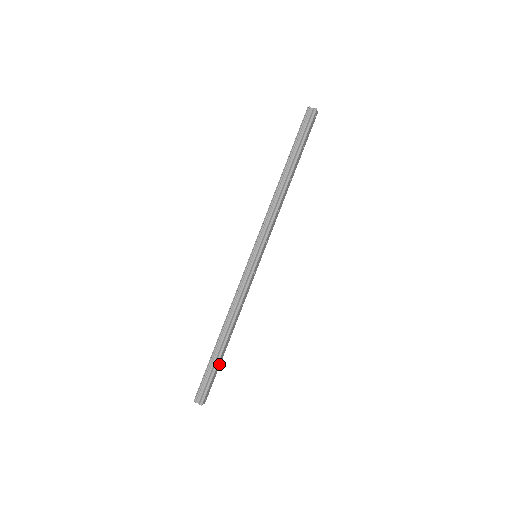
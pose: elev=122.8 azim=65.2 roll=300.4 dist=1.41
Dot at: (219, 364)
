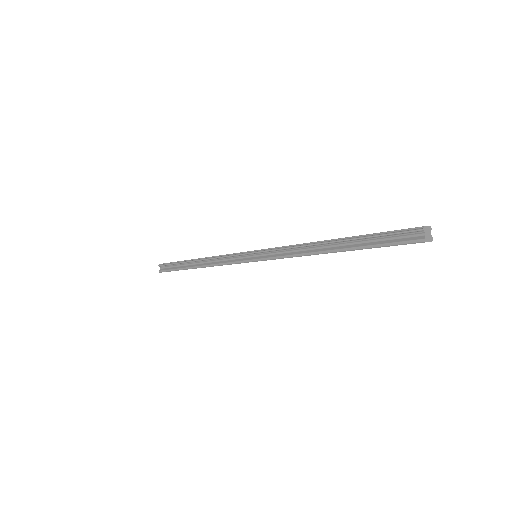
Dot at: occluded
